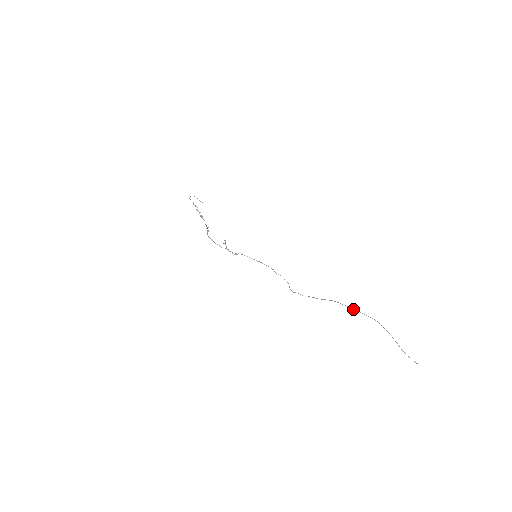
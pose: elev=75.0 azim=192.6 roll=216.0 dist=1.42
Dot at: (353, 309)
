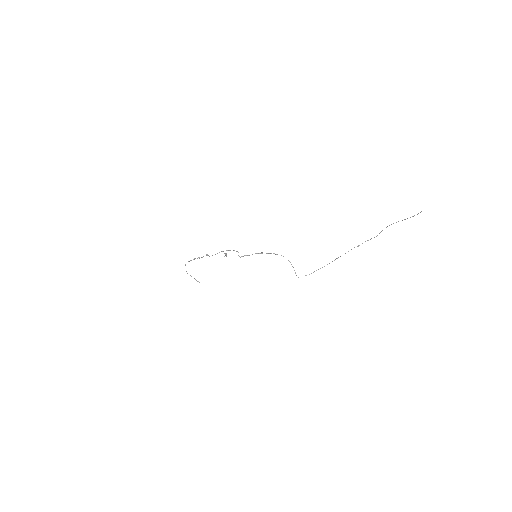
Dot at: occluded
